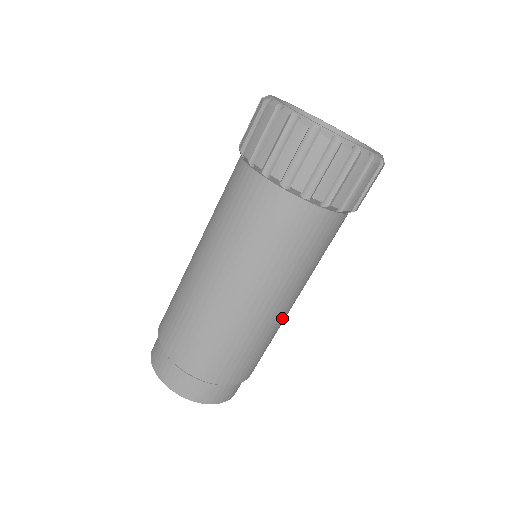
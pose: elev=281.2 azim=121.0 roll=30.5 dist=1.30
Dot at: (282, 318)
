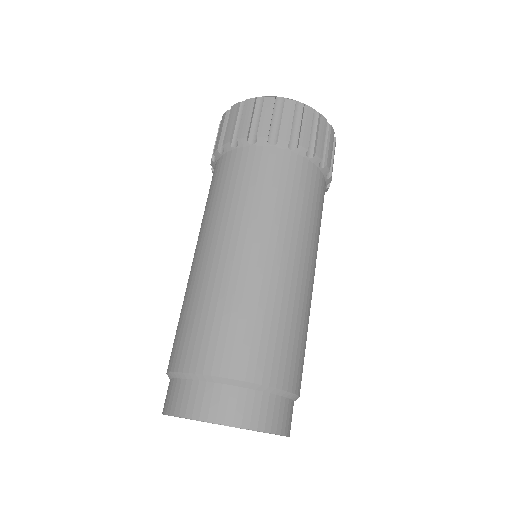
Dot at: (310, 296)
